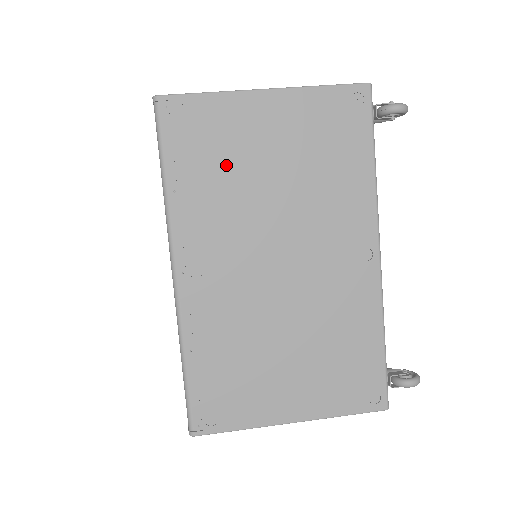
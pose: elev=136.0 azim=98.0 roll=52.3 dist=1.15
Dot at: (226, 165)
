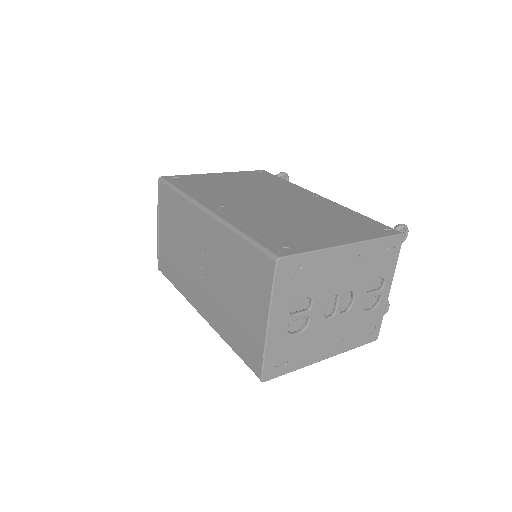
Dot at: (212, 185)
